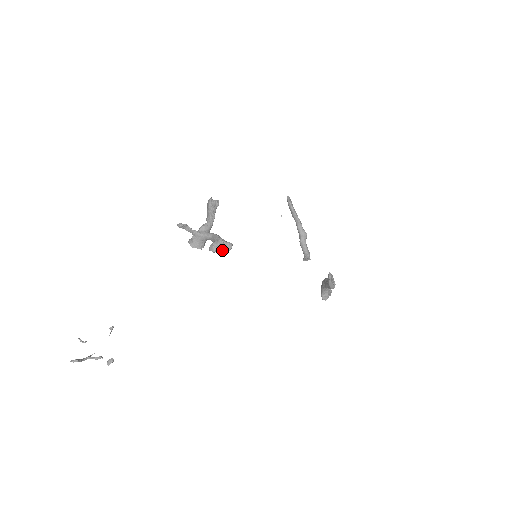
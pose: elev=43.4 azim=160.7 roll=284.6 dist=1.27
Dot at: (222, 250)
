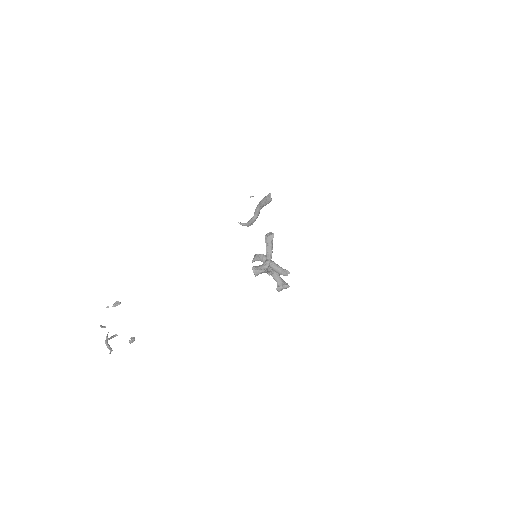
Dot at: occluded
